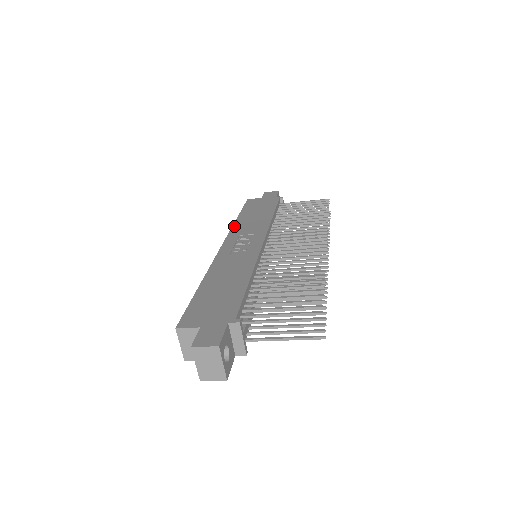
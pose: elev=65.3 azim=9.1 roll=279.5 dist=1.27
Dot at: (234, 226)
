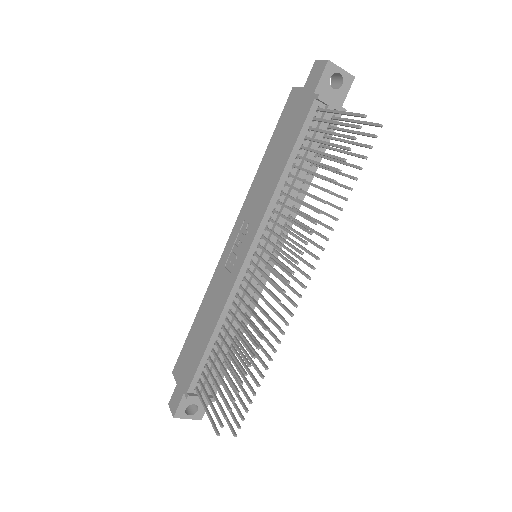
Dot at: (250, 189)
